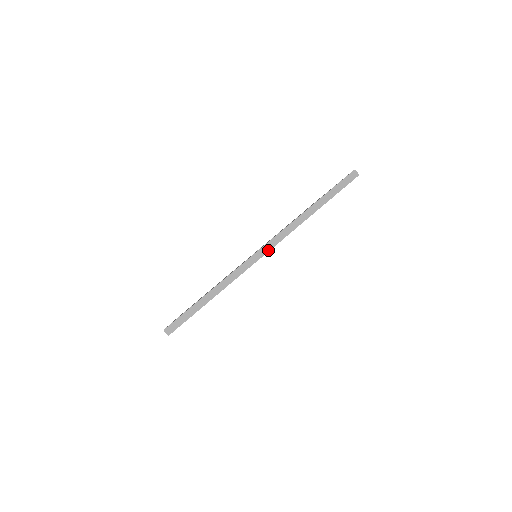
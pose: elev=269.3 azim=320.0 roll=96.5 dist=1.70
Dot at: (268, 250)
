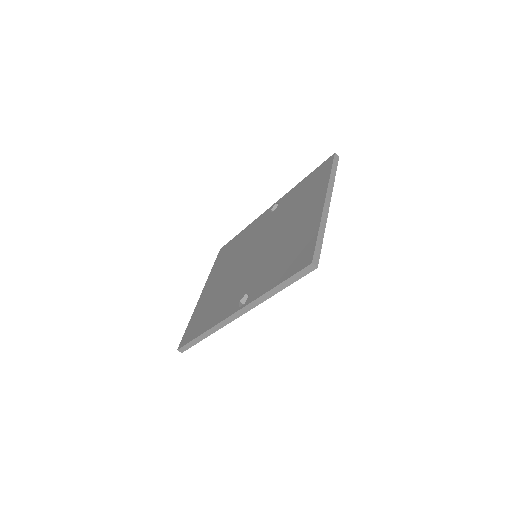
Dot at: (239, 316)
